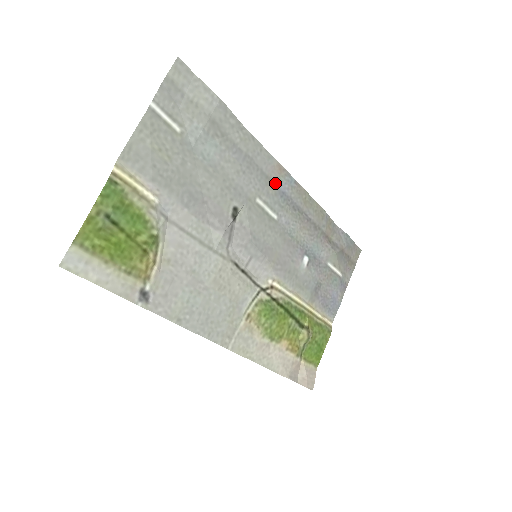
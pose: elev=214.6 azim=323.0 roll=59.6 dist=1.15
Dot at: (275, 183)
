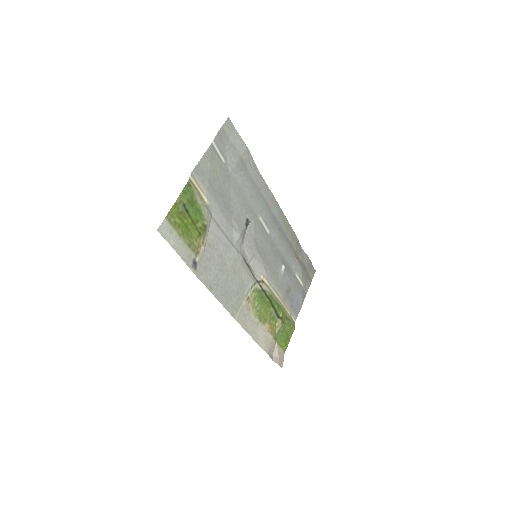
Dot at: (270, 209)
